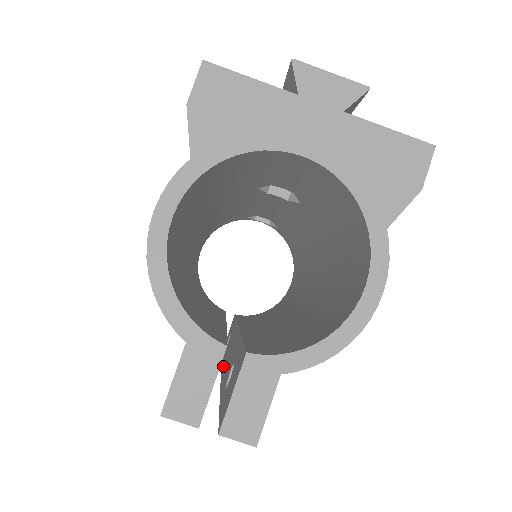
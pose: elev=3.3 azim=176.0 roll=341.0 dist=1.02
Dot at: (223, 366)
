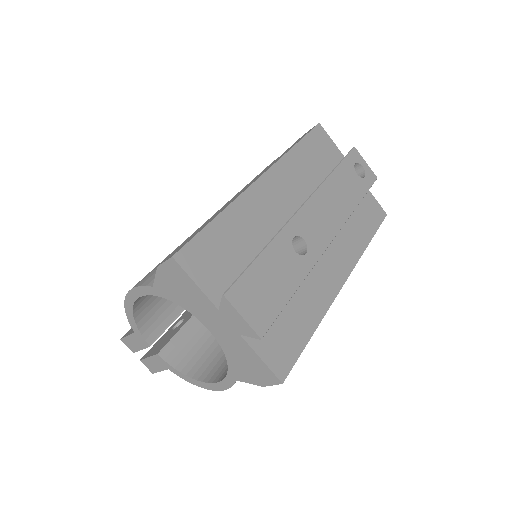
Dot at: occluded
